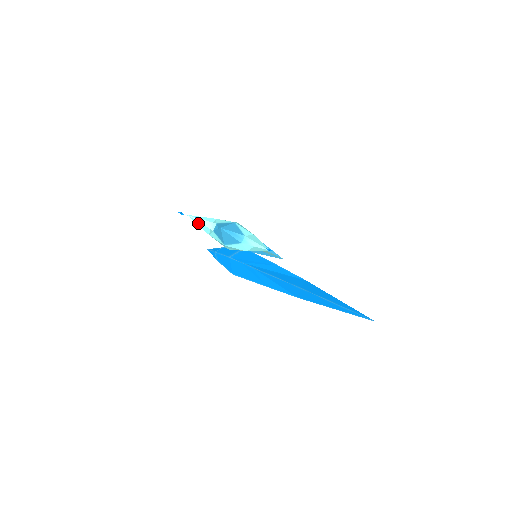
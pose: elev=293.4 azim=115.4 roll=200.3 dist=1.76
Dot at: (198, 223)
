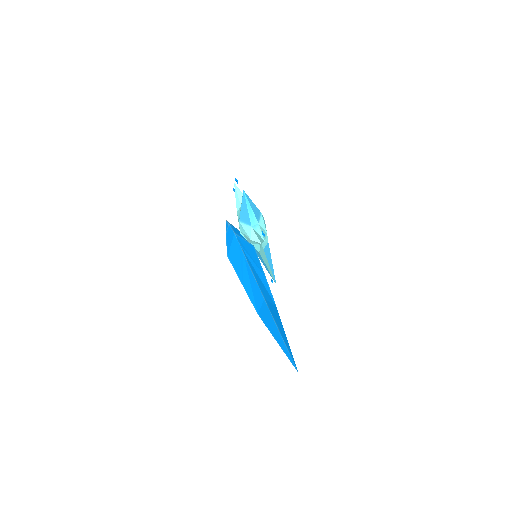
Dot at: (237, 197)
